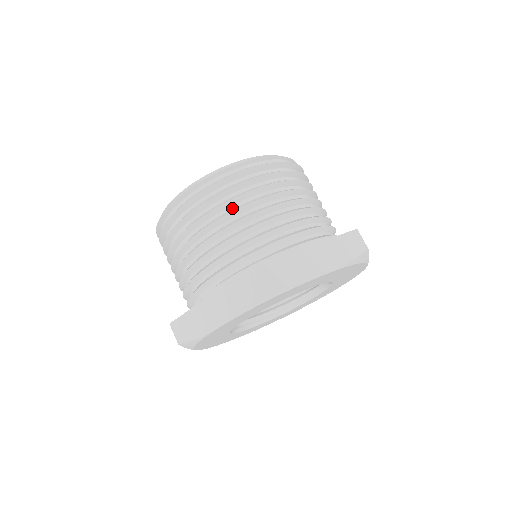
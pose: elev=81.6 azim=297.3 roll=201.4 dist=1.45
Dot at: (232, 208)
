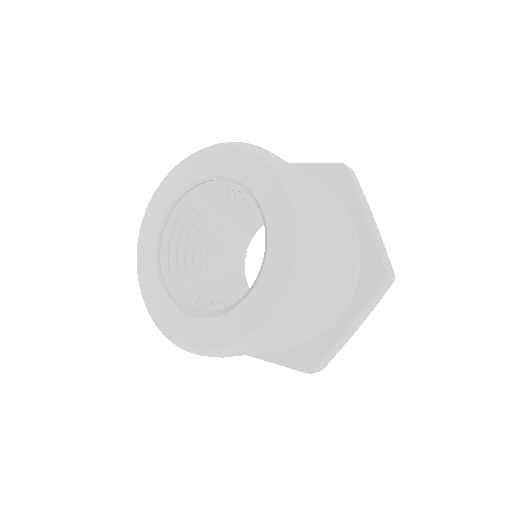
Dot at: occluded
